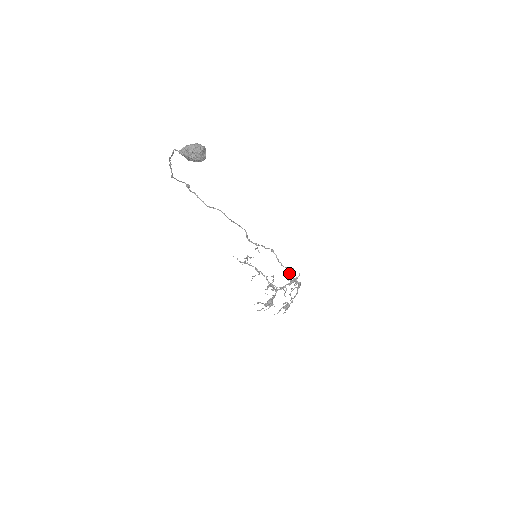
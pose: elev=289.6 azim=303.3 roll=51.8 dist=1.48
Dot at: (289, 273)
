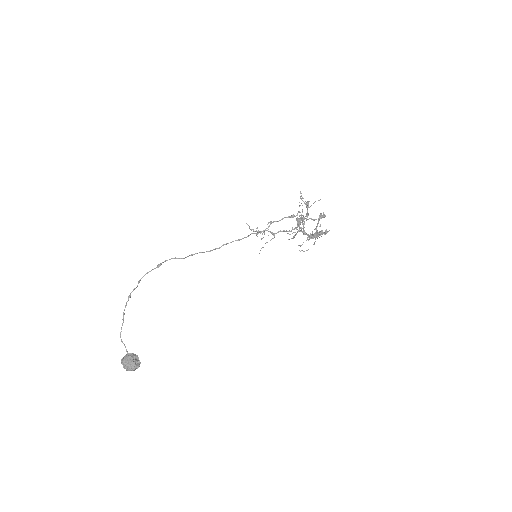
Dot at: (318, 220)
